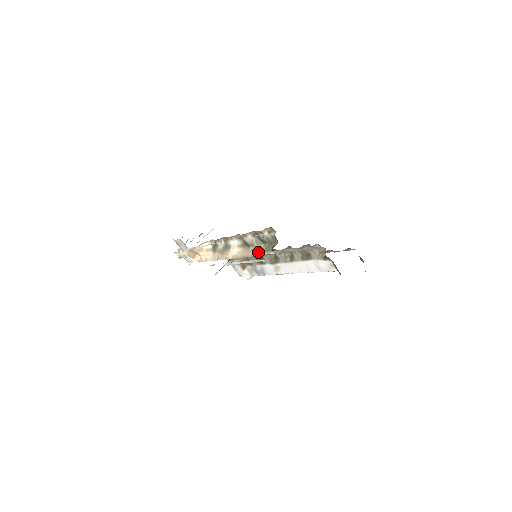
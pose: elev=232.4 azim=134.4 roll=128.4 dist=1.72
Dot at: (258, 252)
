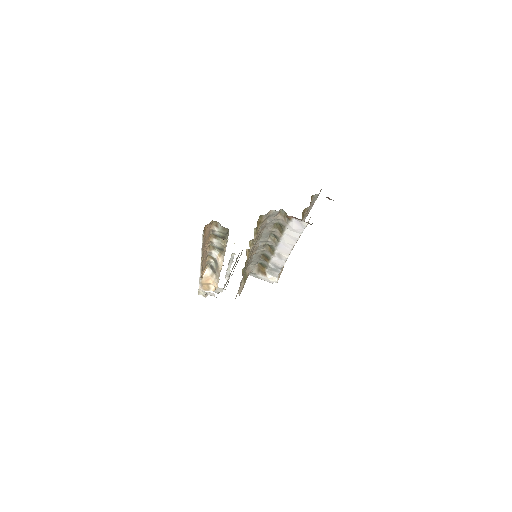
Dot at: (225, 250)
